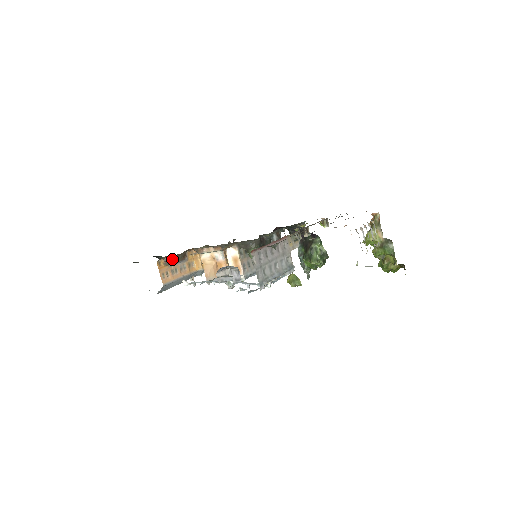
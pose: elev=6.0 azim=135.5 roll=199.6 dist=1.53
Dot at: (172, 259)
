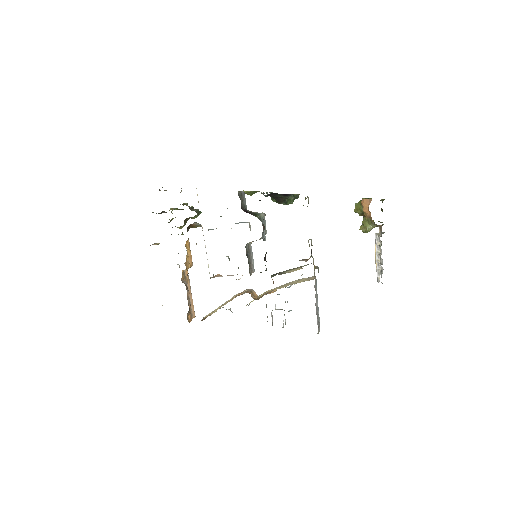
Dot at: occluded
